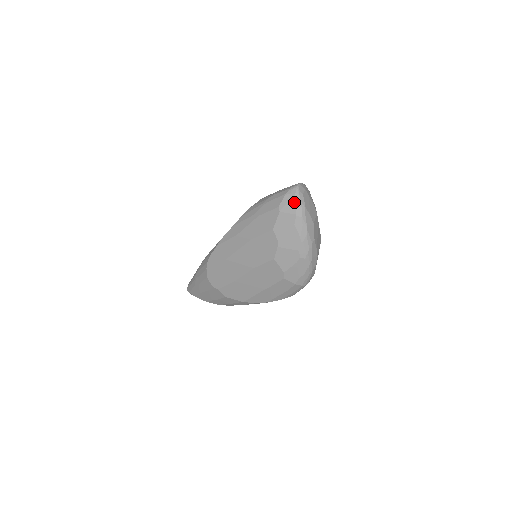
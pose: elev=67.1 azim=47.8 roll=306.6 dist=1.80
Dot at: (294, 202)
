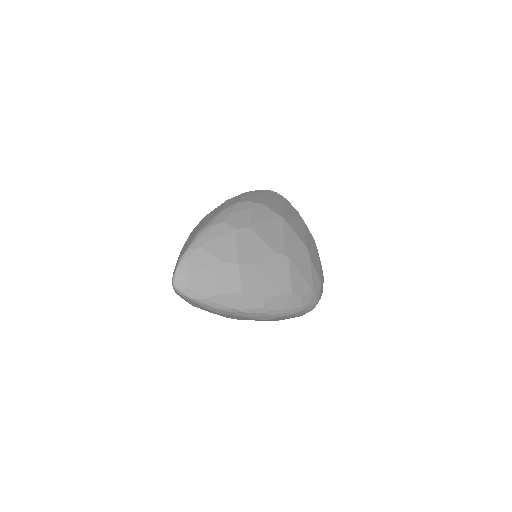
Dot at: (191, 301)
